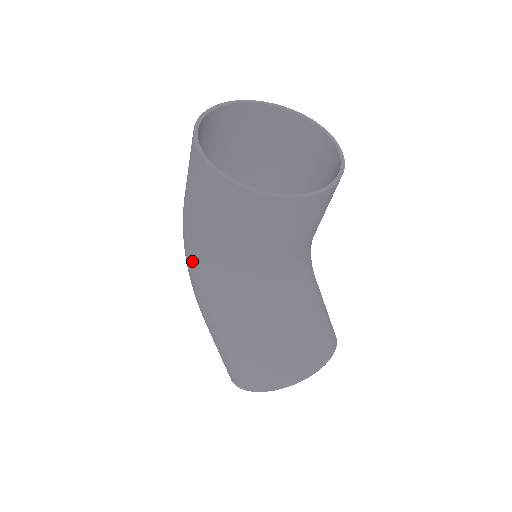
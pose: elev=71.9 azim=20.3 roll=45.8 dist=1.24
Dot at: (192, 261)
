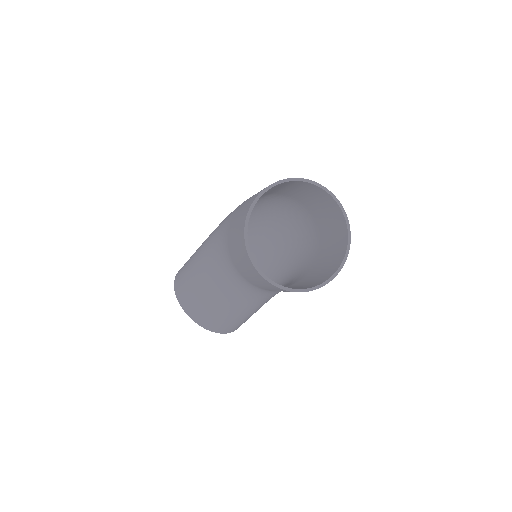
Dot at: occluded
